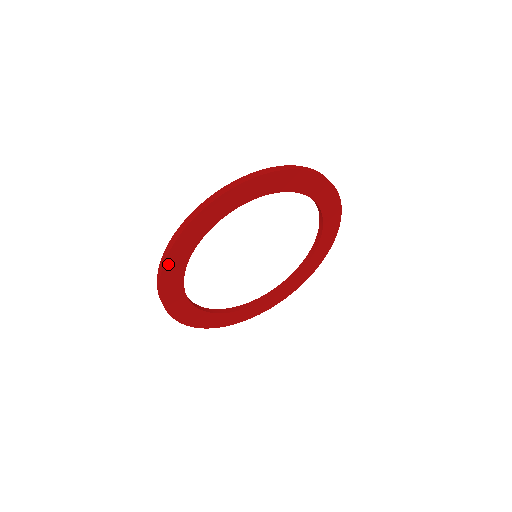
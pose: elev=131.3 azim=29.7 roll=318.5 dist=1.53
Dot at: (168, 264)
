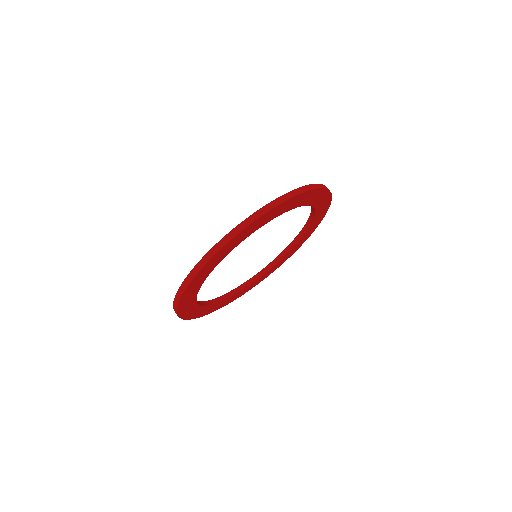
Dot at: (191, 317)
